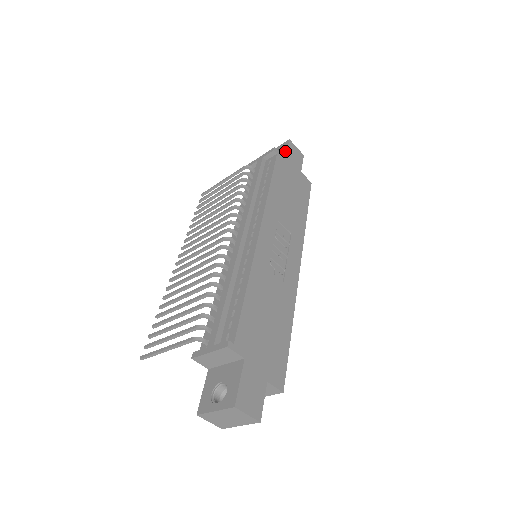
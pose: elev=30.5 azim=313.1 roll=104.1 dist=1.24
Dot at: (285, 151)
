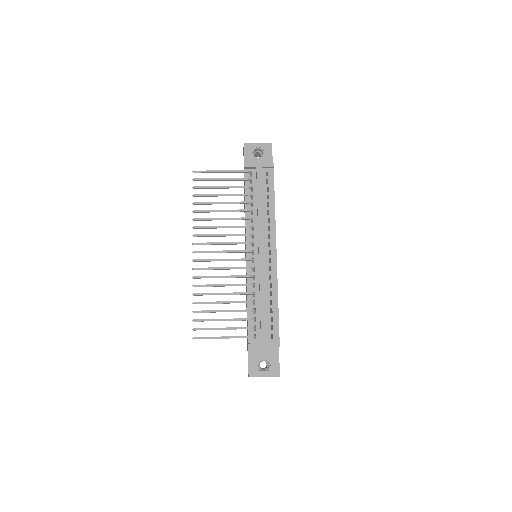
Dot at: (271, 157)
